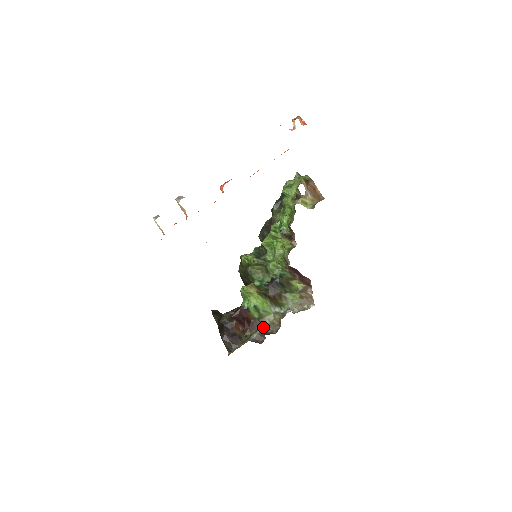
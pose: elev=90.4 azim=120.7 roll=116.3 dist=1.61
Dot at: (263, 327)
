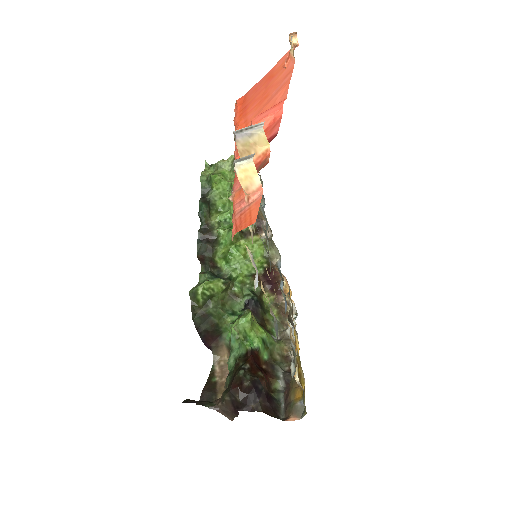
Dot at: (279, 367)
